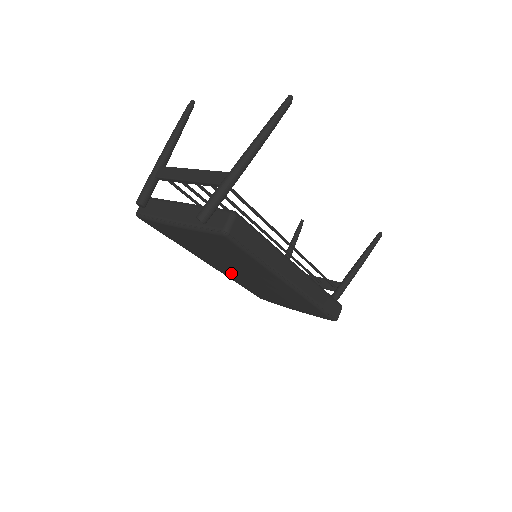
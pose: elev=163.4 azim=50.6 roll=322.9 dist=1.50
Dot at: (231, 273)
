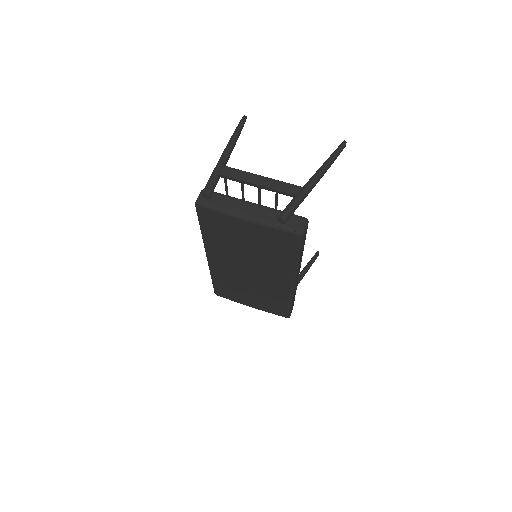
Dot at: (229, 268)
